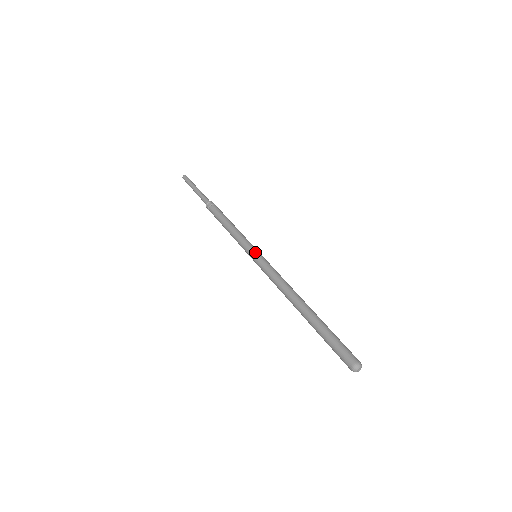
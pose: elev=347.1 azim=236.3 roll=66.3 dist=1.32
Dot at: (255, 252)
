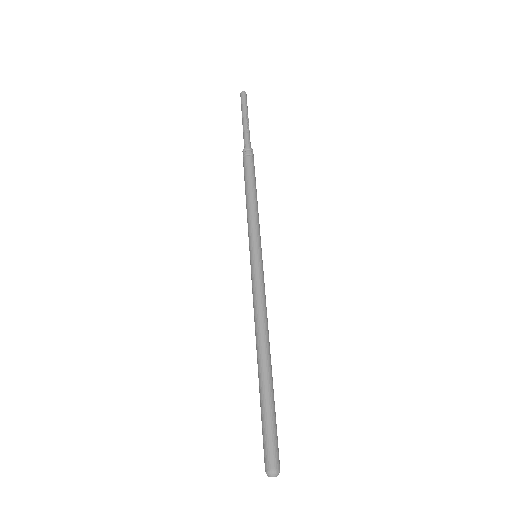
Dot at: (254, 253)
